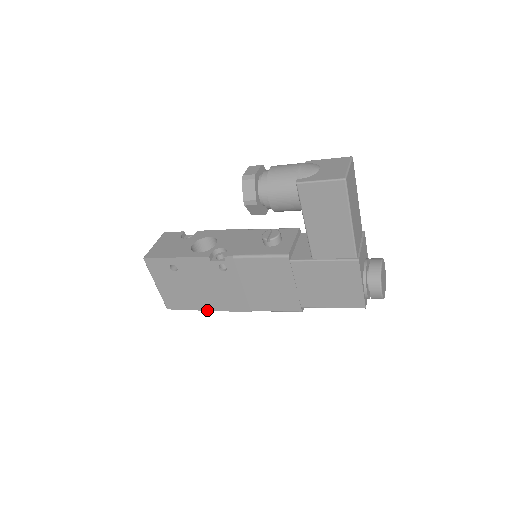
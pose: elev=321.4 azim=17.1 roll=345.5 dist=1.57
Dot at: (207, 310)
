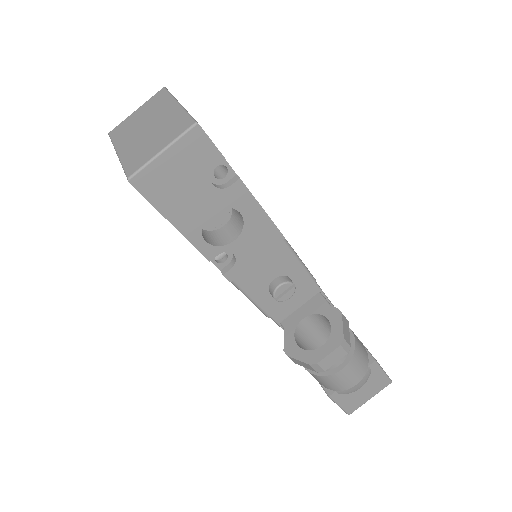
Dot at: occluded
